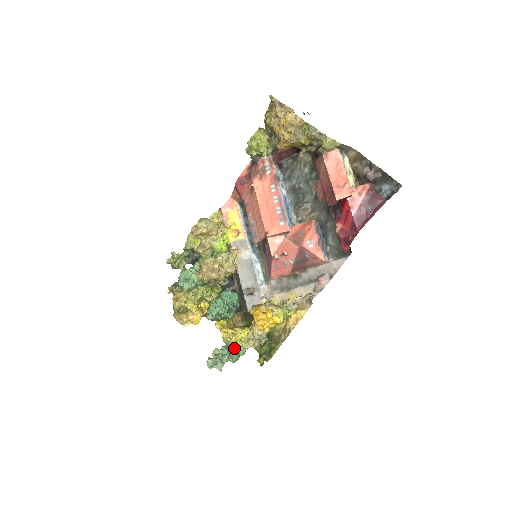
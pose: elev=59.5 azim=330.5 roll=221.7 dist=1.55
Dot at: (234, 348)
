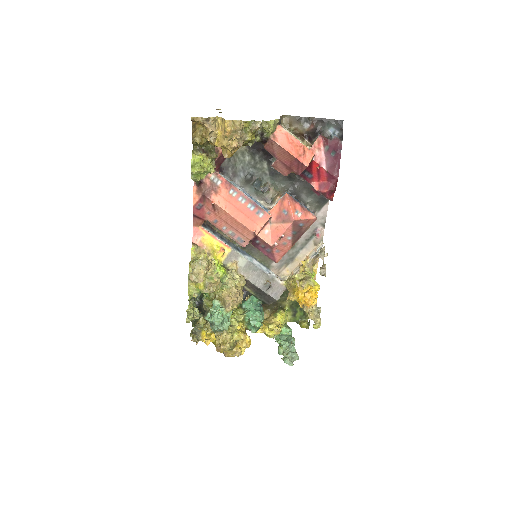
Dot at: (284, 335)
